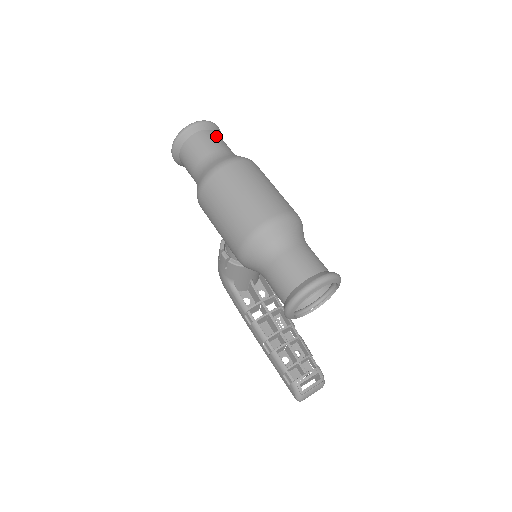
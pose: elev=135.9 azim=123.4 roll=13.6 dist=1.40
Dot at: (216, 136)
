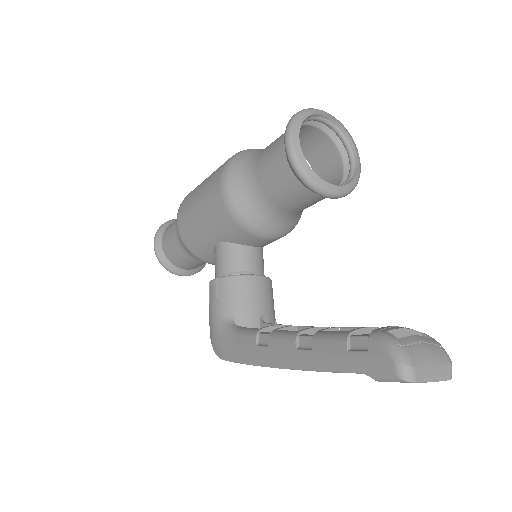
Dot at: occluded
